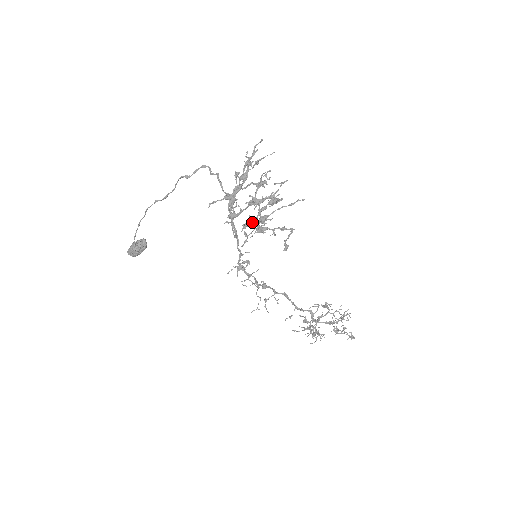
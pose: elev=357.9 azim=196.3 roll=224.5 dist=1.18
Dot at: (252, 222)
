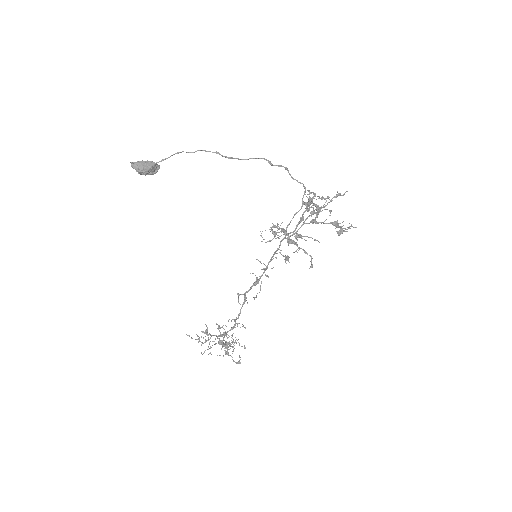
Dot at: occluded
